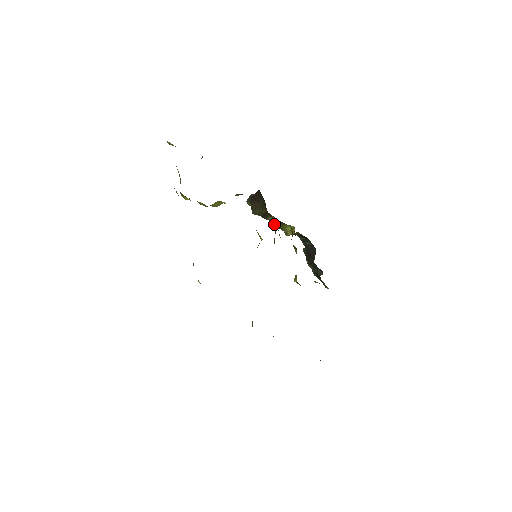
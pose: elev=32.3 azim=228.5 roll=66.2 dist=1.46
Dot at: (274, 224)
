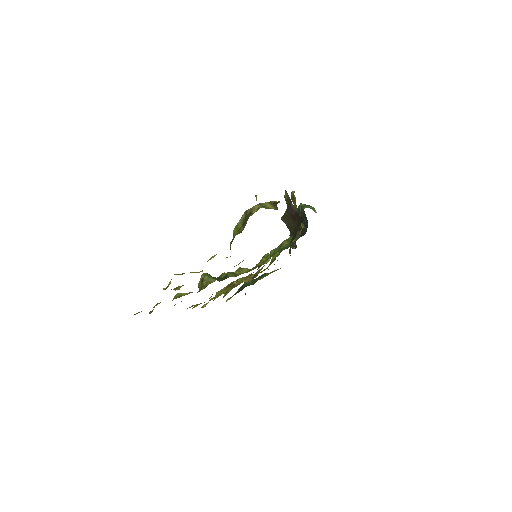
Dot at: occluded
